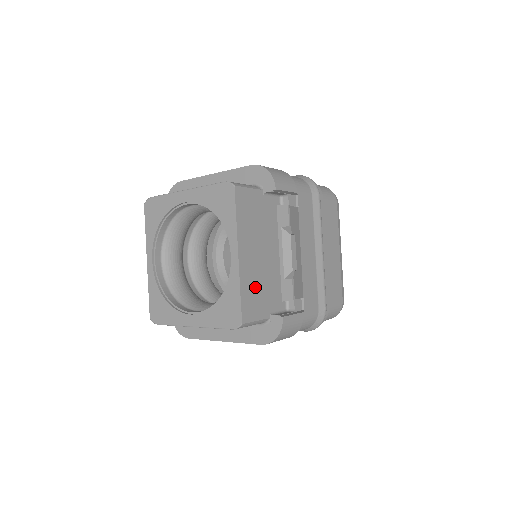
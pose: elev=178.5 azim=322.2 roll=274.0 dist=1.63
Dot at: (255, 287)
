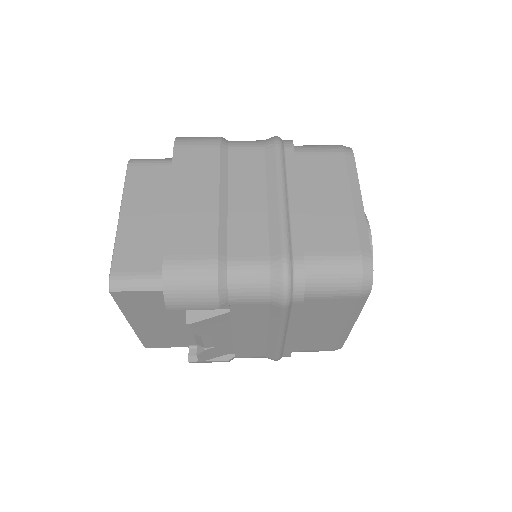
Dot at: (162, 336)
